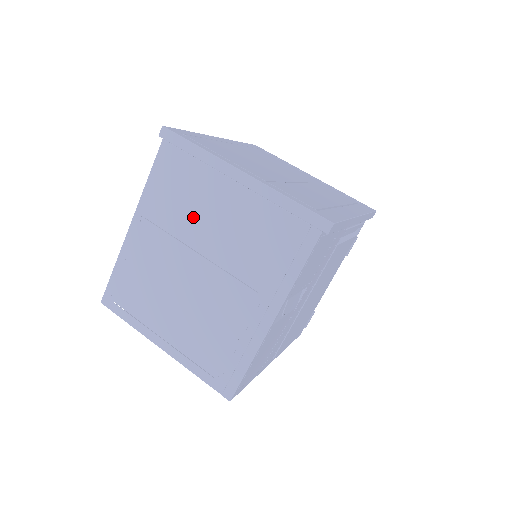
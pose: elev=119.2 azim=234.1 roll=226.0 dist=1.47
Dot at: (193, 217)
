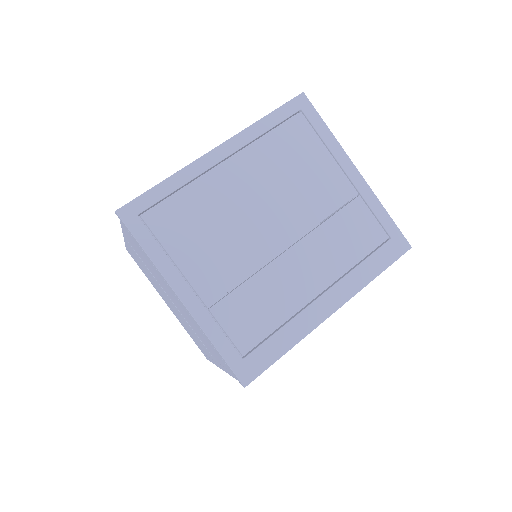
Dot at: (159, 281)
